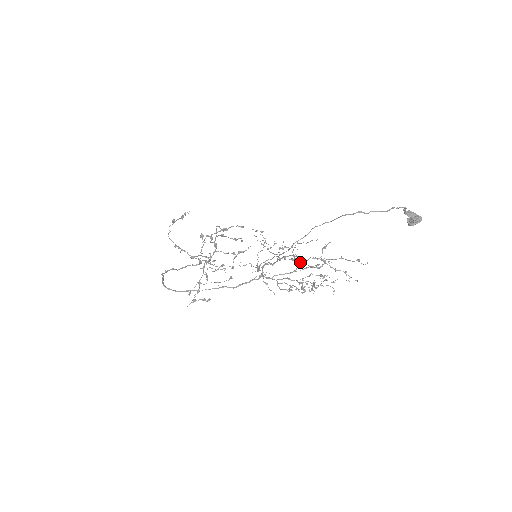
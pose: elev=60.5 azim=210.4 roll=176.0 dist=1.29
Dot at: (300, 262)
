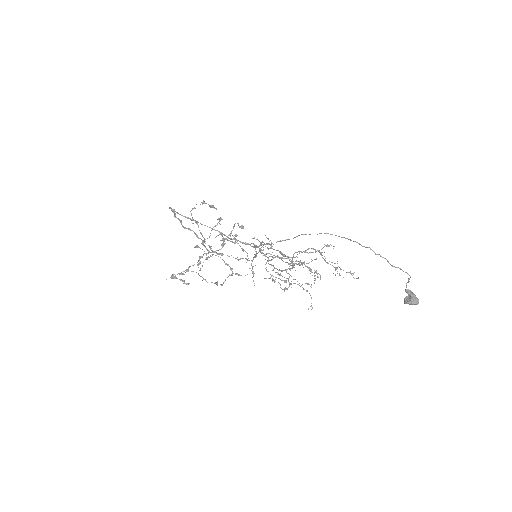
Dot at: occluded
